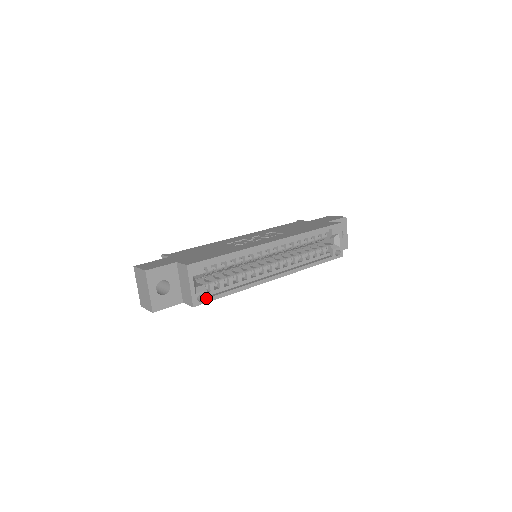
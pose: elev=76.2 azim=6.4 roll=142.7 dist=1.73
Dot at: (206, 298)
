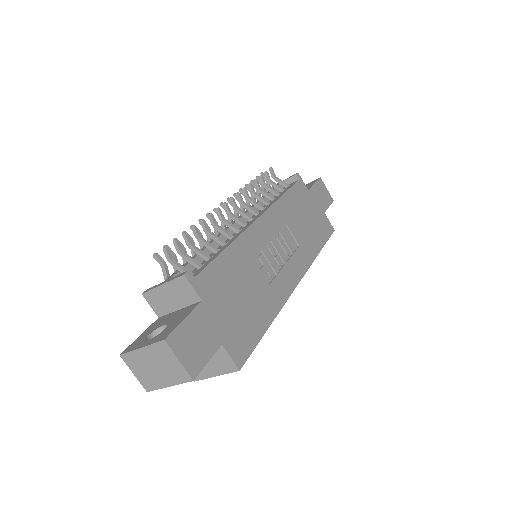
Dot at: occluded
